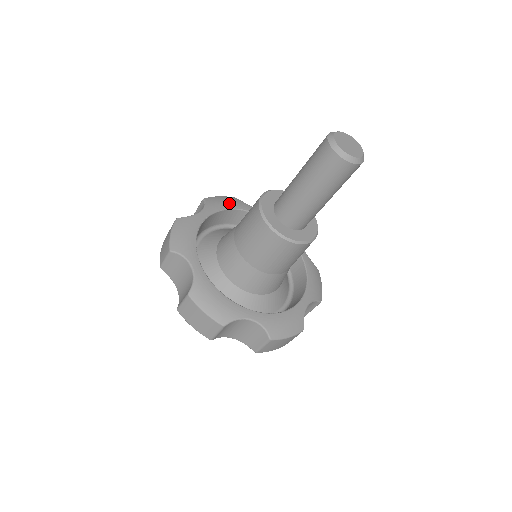
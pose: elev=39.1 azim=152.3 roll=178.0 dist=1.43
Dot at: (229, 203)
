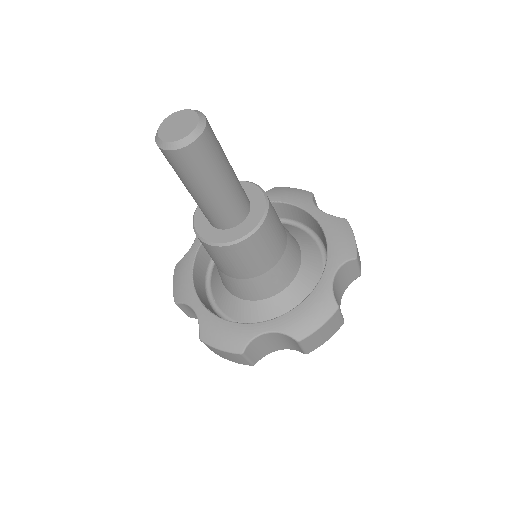
Dot at: (290, 196)
